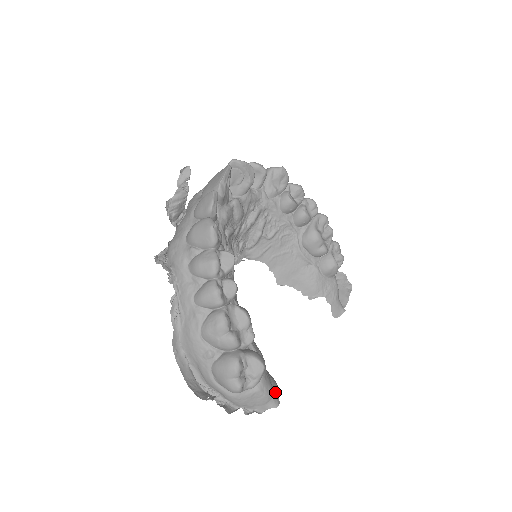
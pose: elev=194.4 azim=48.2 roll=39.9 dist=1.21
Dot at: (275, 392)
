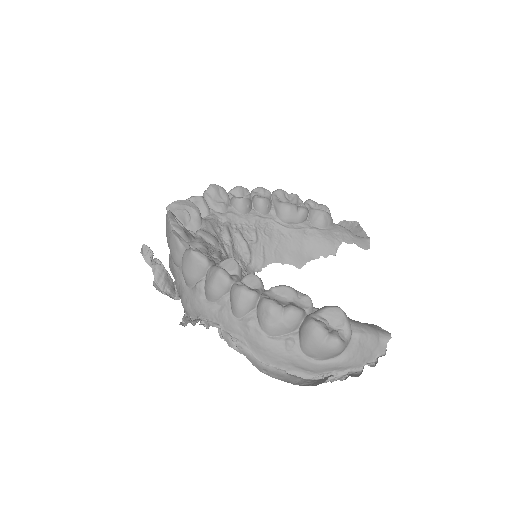
Dot at: (377, 328)
